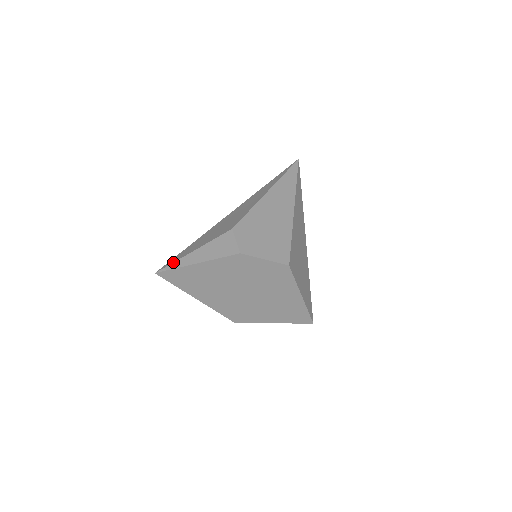
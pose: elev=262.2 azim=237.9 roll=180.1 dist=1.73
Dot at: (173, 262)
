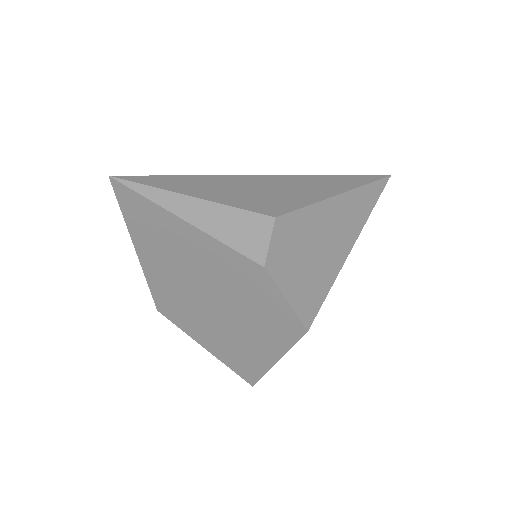
Dot at: (150, 185)
